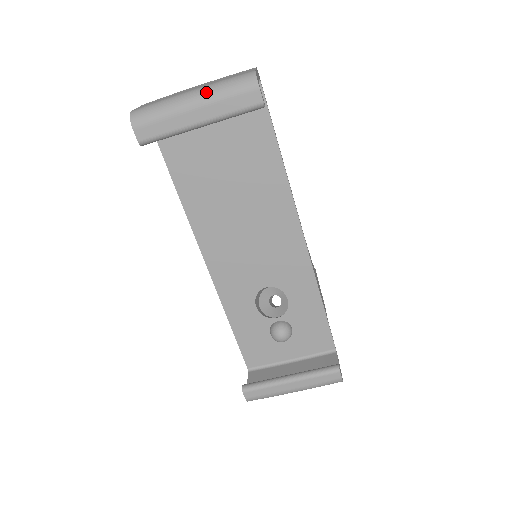
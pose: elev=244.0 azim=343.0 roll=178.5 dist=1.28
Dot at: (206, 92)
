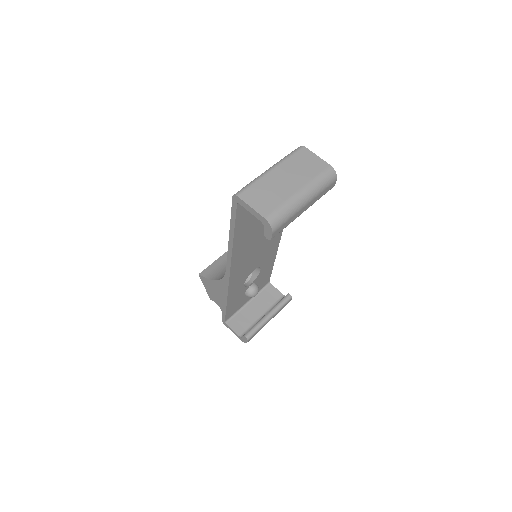
Dot at: (313, 191)
